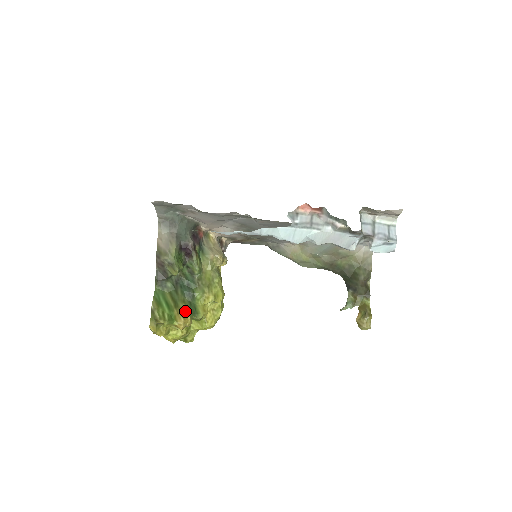
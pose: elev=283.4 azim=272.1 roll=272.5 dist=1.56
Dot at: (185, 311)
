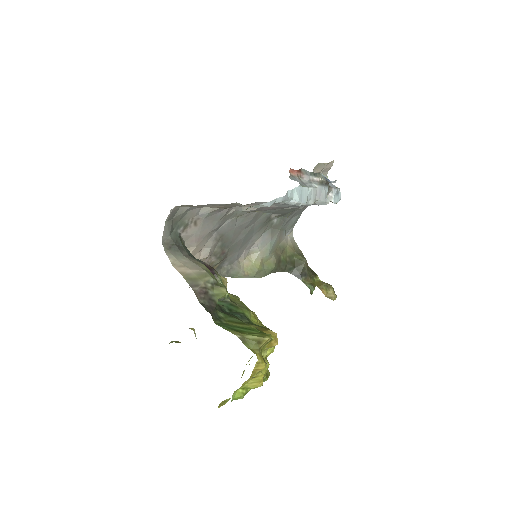
Dot at: (261, 327)
